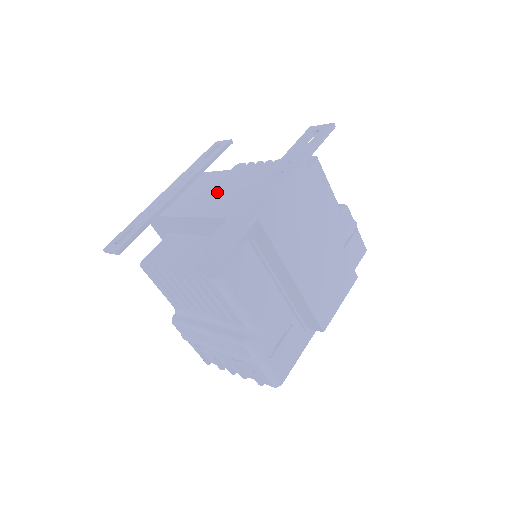
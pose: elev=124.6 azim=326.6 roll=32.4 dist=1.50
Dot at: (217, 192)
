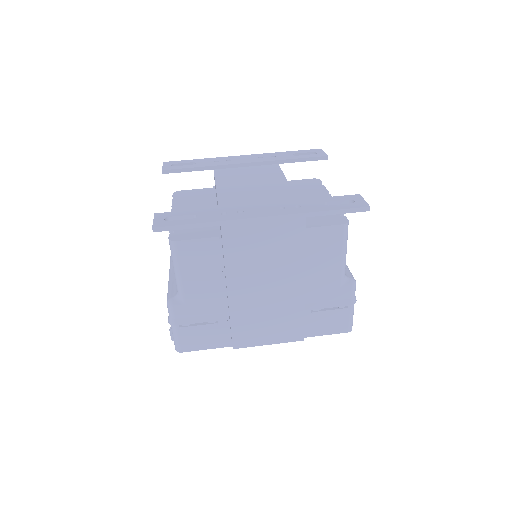
Dot at: (252, 185)
